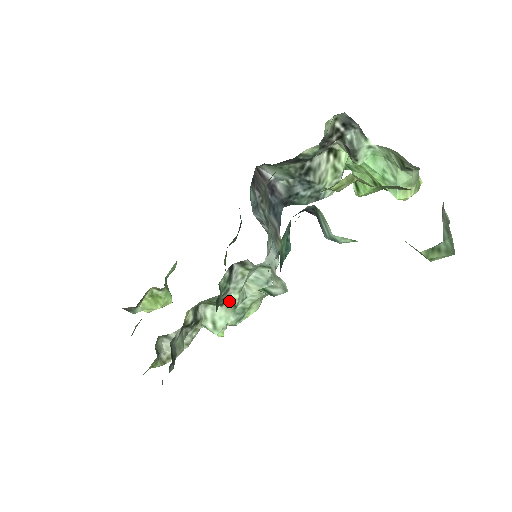
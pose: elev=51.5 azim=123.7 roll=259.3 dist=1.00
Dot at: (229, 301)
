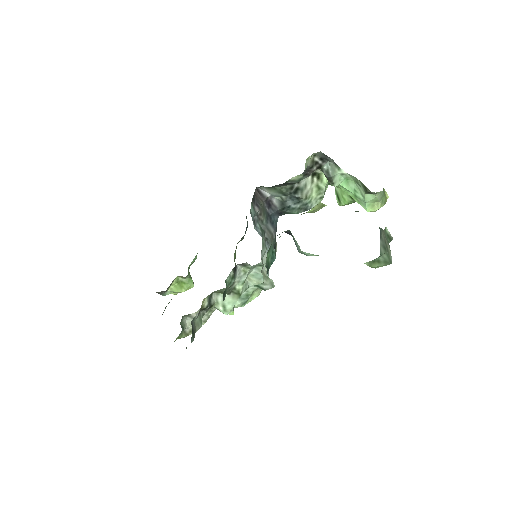
Dot at: (235, 291)
